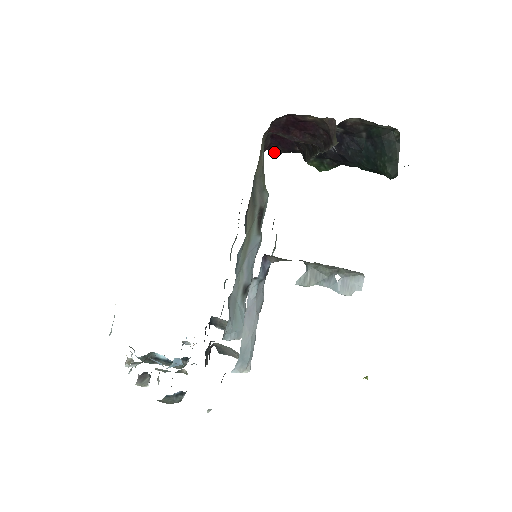
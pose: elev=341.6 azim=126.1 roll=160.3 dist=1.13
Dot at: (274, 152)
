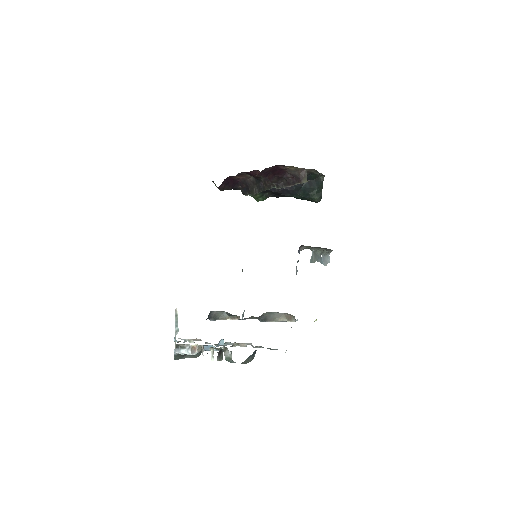
Dot at: (221, 189)
